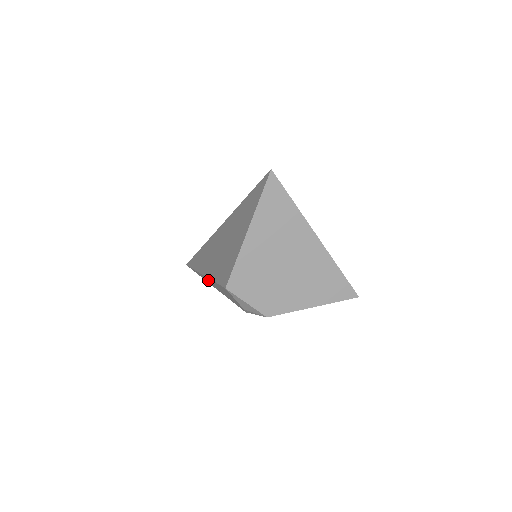
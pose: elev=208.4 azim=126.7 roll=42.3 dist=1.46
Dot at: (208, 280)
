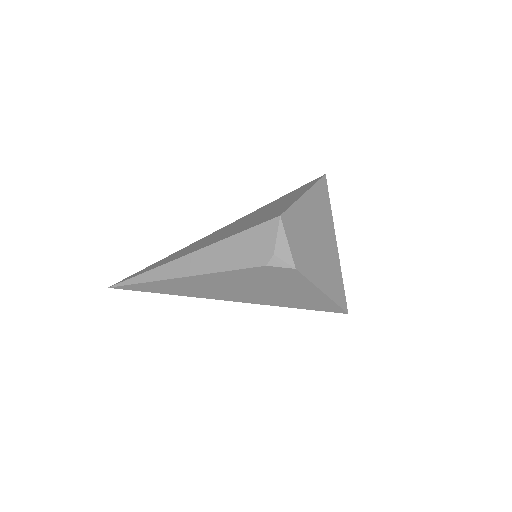
Dot at: (195, 259)
